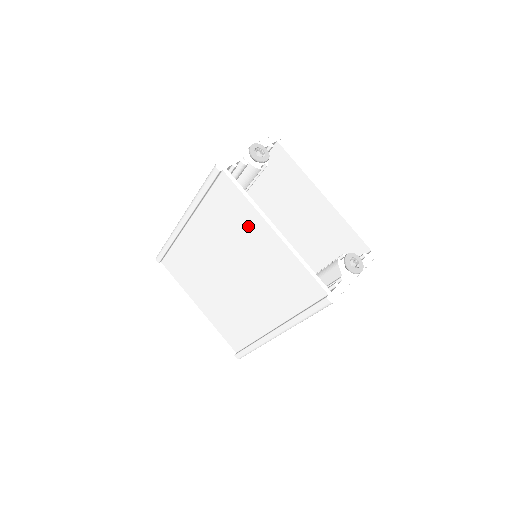
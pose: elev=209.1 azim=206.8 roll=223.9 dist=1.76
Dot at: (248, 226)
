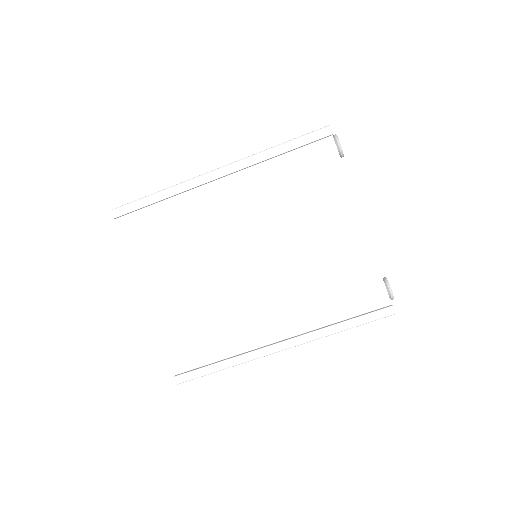
Dot at: (326, 205)
